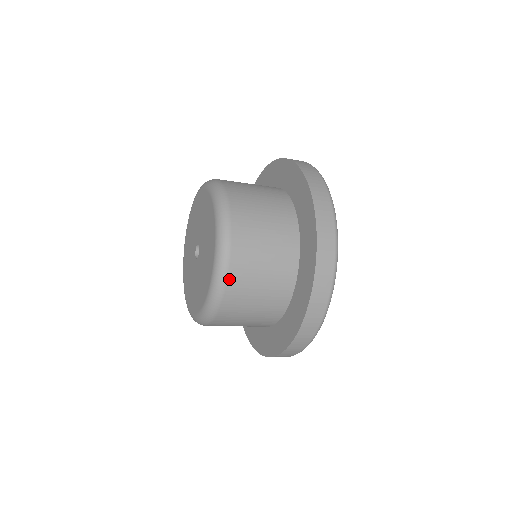
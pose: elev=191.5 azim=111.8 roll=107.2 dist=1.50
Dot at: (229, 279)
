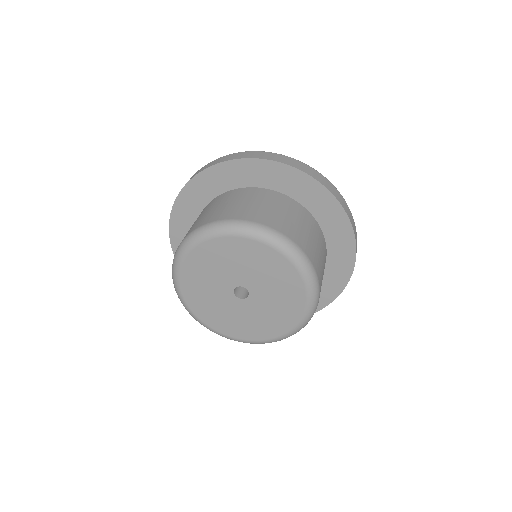
Dot at: occluded
